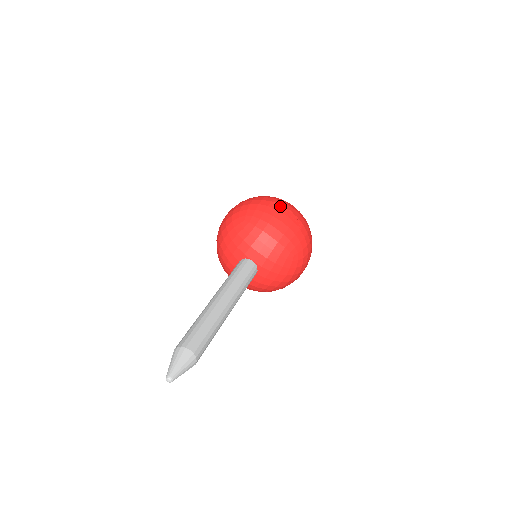
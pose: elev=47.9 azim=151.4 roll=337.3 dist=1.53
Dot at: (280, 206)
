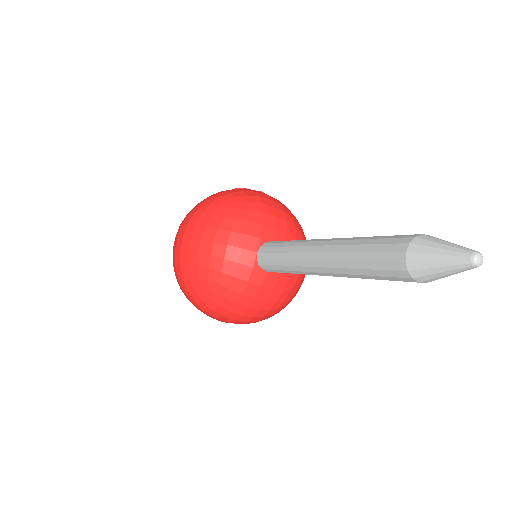
Dot at: occluded
